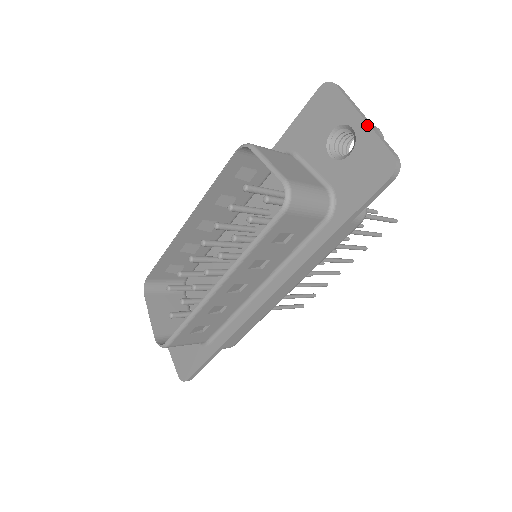
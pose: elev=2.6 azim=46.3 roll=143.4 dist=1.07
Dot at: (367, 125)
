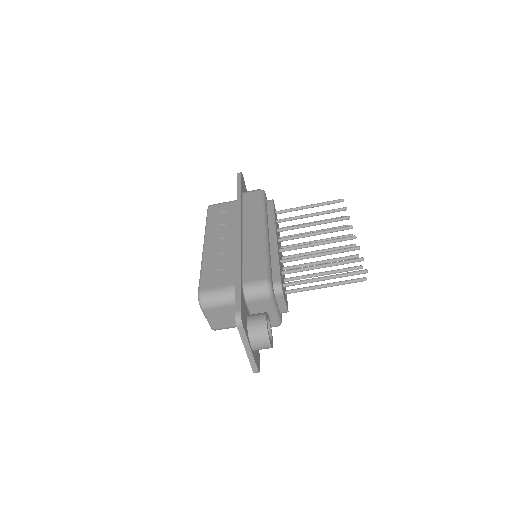
Dot at: occluded
